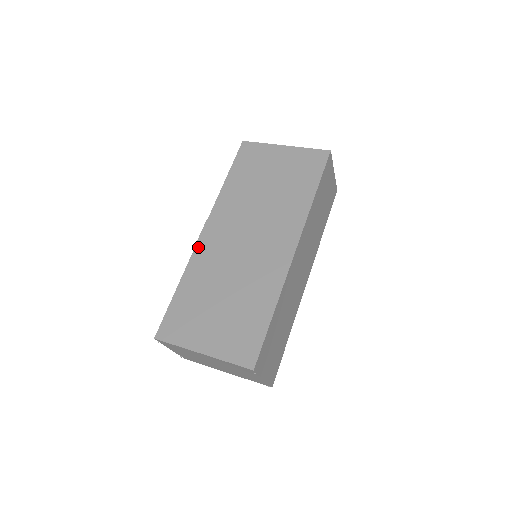
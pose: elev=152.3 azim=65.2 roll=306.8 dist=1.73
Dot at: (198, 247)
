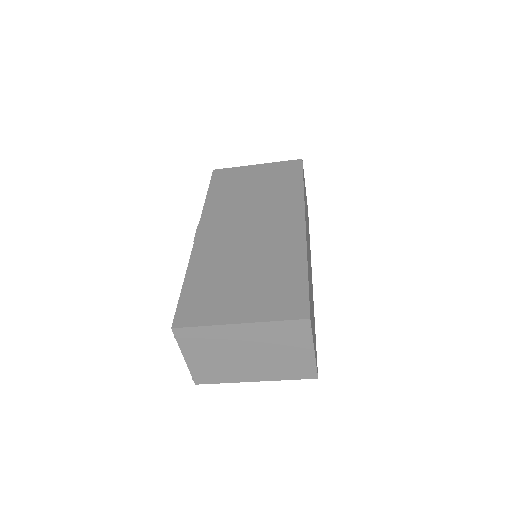
Dot at: (197, 244)
